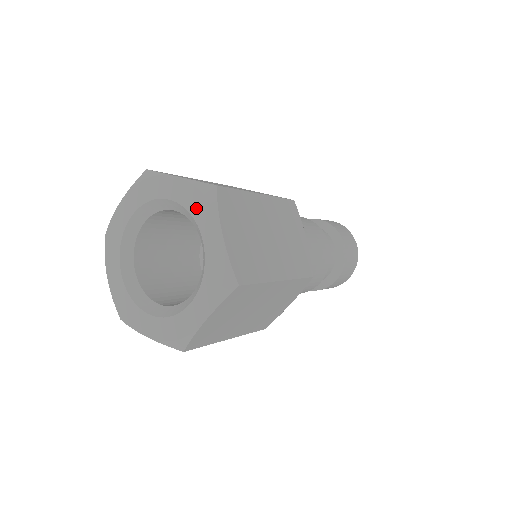
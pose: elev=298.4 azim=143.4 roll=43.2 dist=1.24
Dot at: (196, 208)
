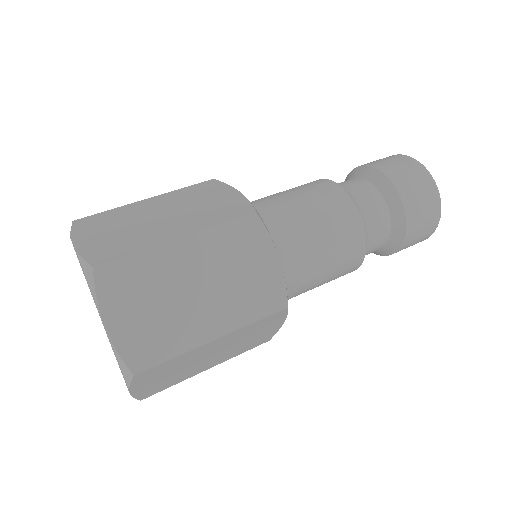
Dot at: occluded
